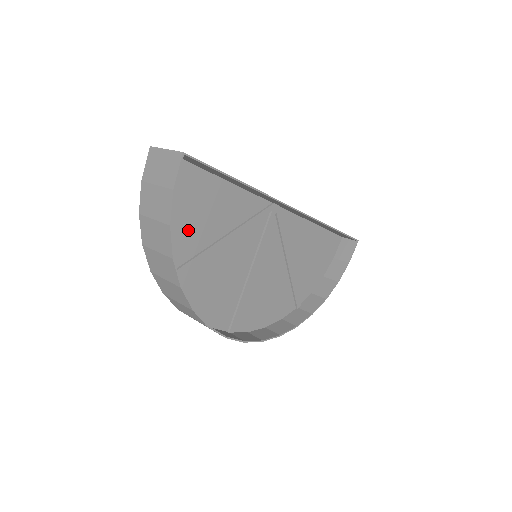
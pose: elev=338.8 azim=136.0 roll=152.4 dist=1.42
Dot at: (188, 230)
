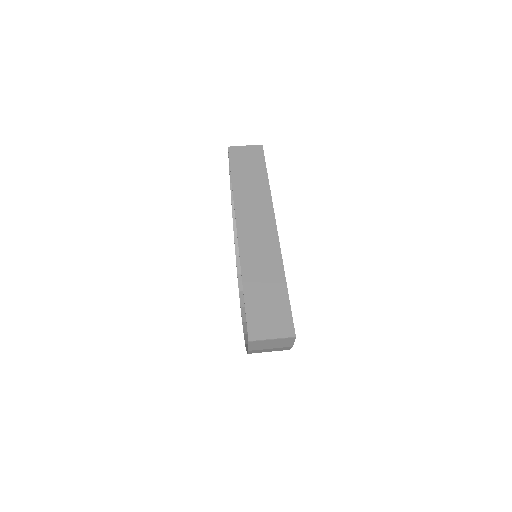
Dot at: occluded
